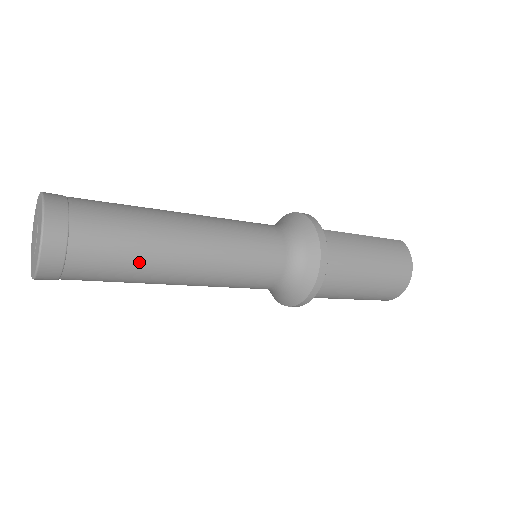
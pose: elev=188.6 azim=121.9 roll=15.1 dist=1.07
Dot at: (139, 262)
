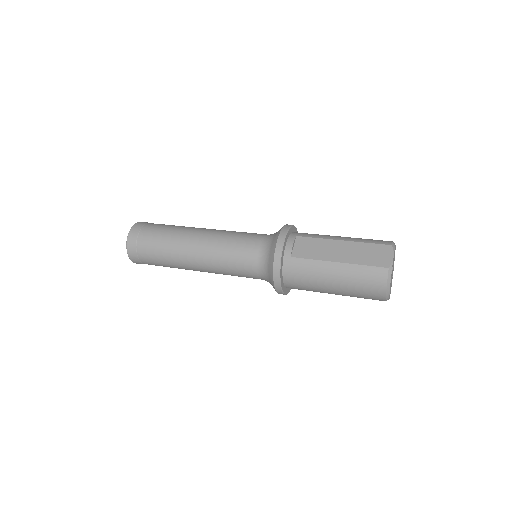
Dot at: occluded
